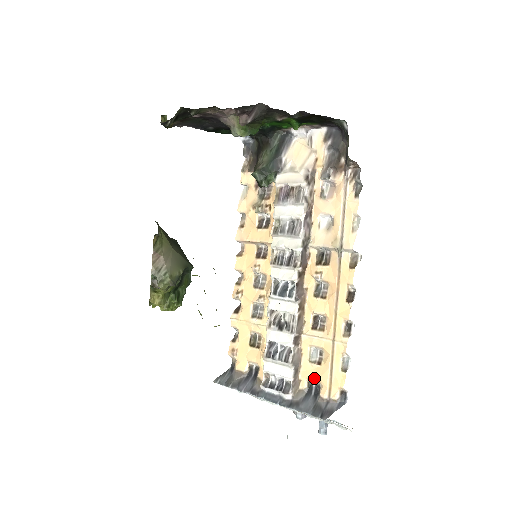
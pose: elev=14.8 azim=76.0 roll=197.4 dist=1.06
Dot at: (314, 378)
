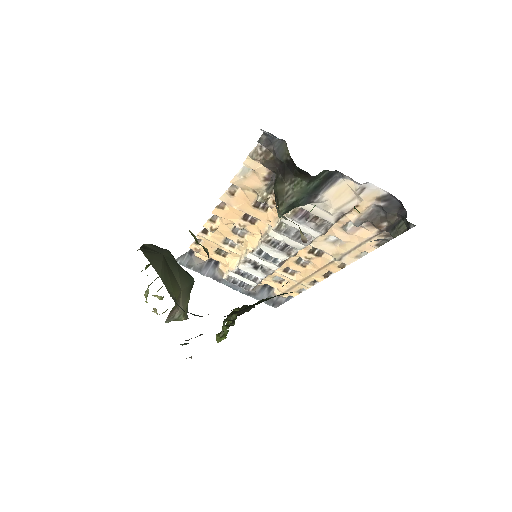
Dot at: (273, 287)
